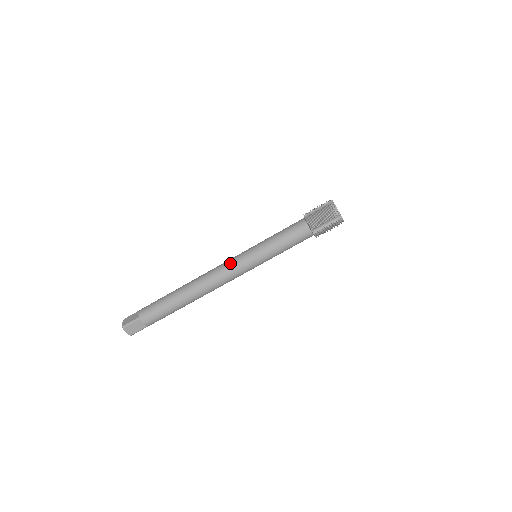
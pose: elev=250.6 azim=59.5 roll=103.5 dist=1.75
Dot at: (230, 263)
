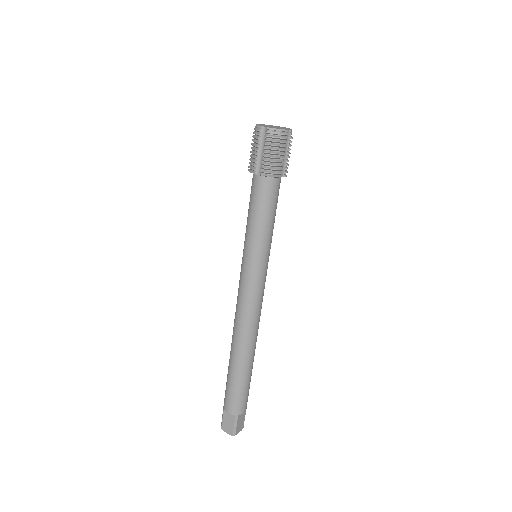
Dot at: (248, 292)
